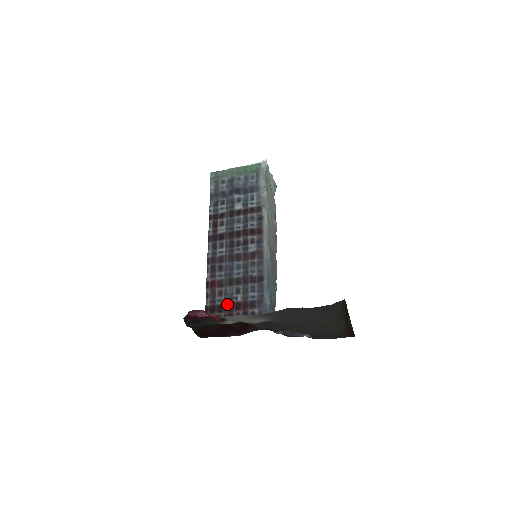
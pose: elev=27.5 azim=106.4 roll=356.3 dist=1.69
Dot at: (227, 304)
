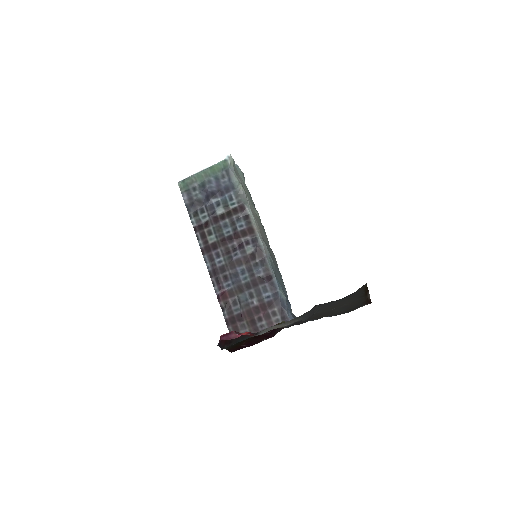
Dot at: (245, 311)
